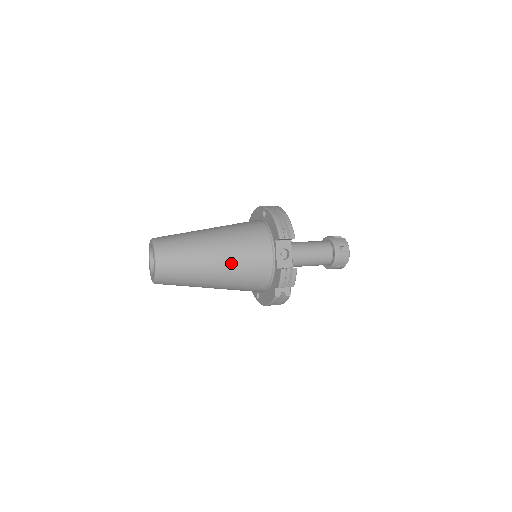
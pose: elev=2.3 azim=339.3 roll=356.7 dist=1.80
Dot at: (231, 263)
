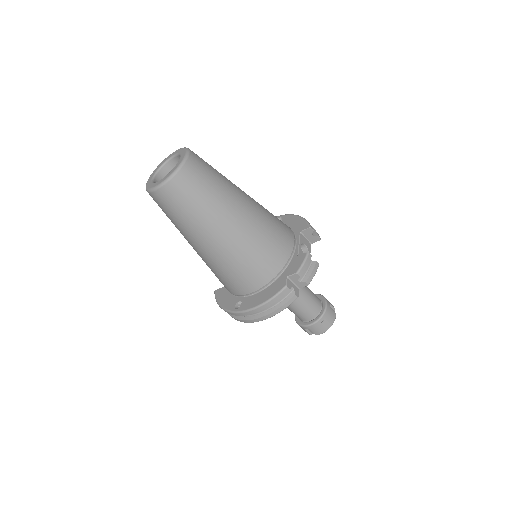
Dot at: (257, 219)
